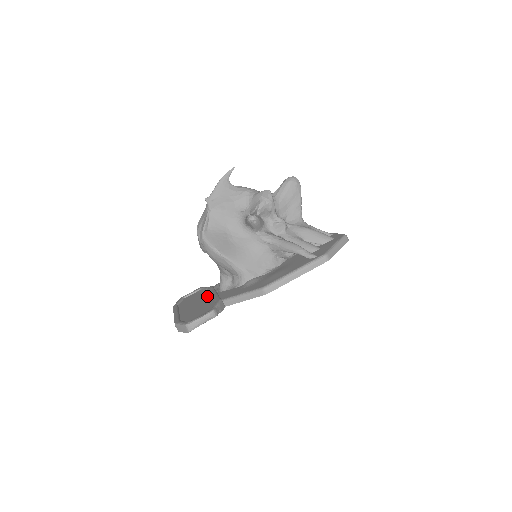
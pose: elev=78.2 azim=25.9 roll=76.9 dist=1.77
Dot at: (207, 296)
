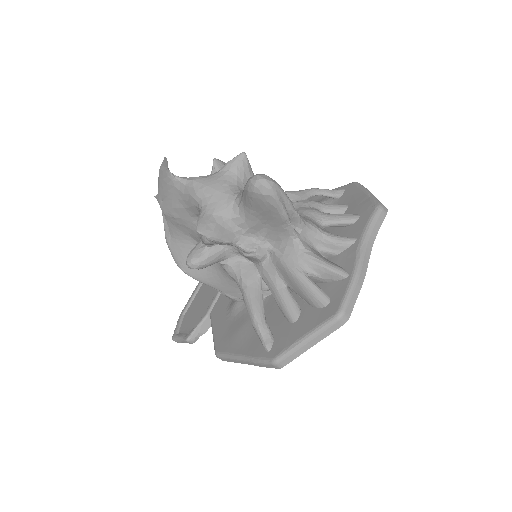
Dot at: occluded
